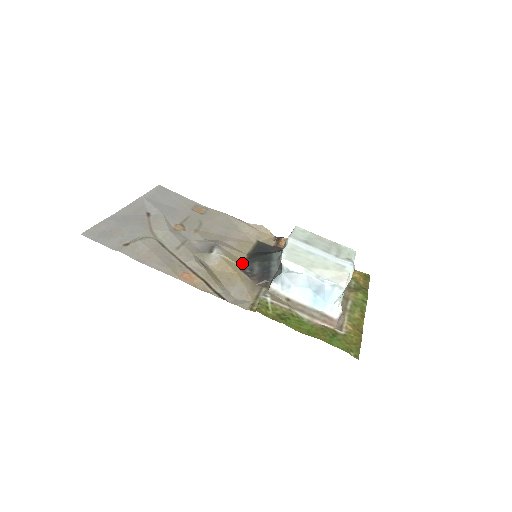
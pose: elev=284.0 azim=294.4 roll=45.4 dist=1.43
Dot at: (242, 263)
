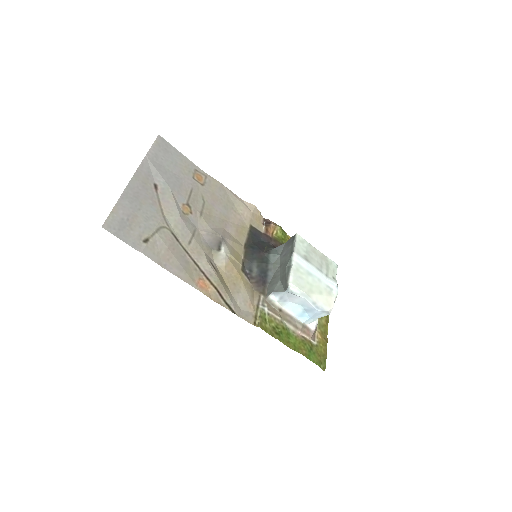
Dot at: (242, 260)
